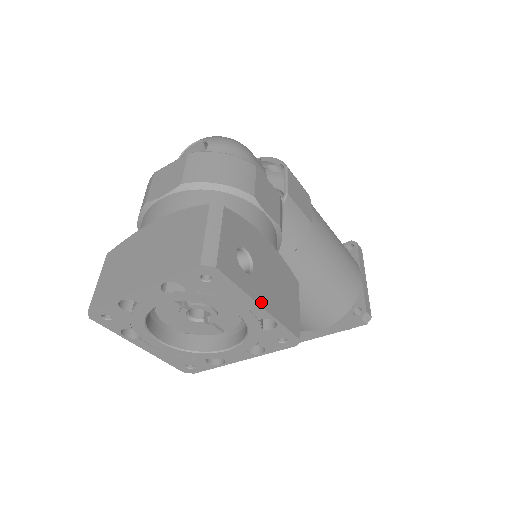
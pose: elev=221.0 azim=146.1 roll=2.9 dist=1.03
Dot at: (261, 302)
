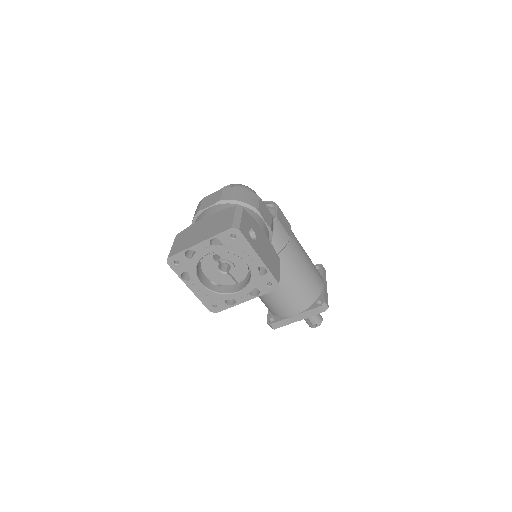
Dot at: (259, 255)
